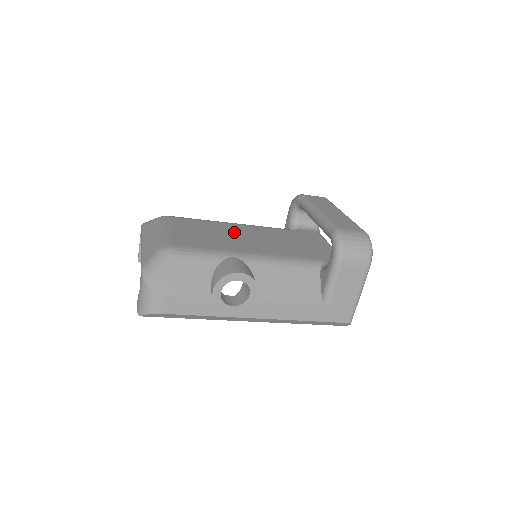
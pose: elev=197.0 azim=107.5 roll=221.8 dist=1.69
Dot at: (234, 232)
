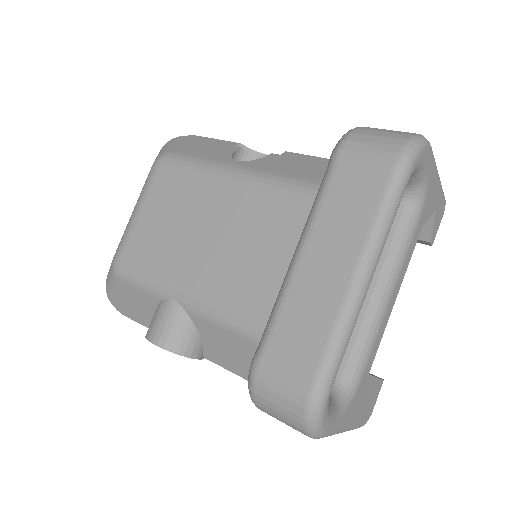
Dot at: (218, 218)
